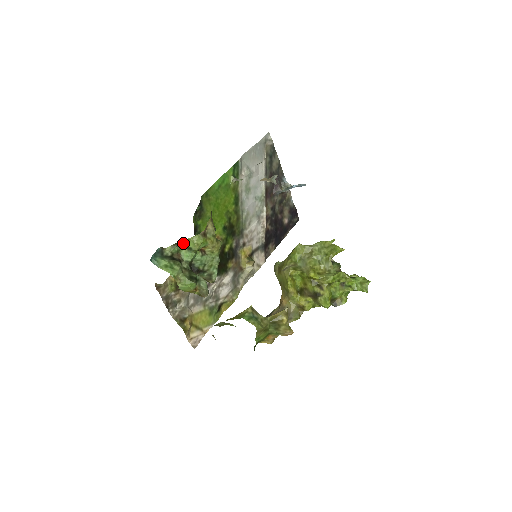
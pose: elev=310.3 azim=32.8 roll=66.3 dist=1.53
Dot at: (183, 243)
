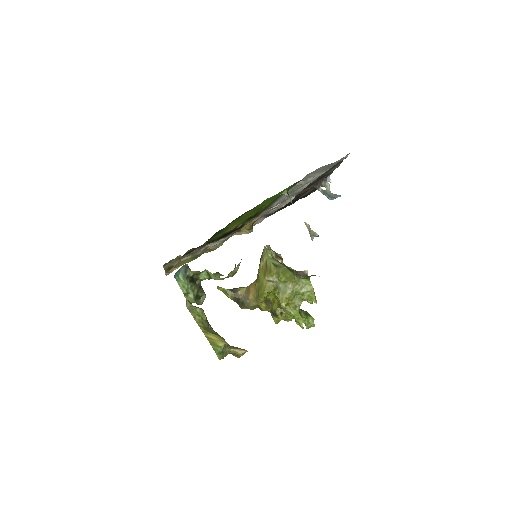
Dot at: (207, 270)
